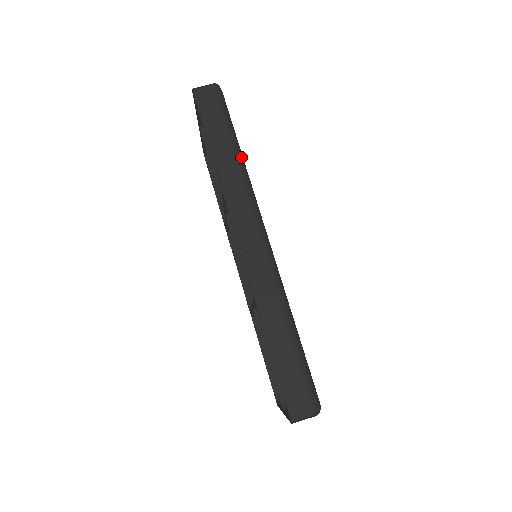
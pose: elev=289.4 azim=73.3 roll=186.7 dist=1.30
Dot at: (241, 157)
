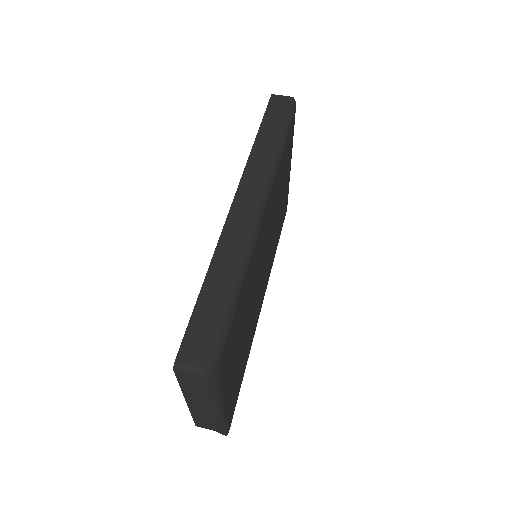
Dot at: (281, 147)
